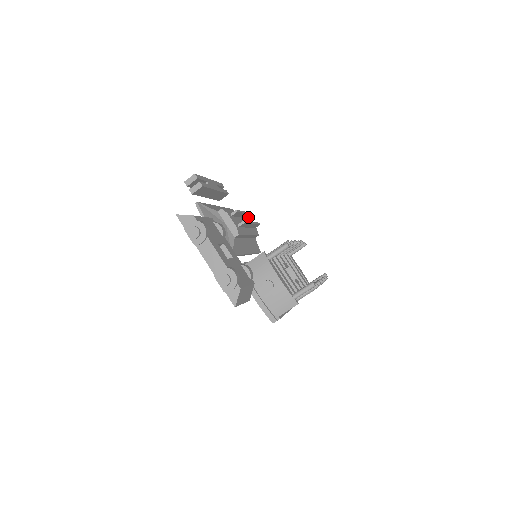
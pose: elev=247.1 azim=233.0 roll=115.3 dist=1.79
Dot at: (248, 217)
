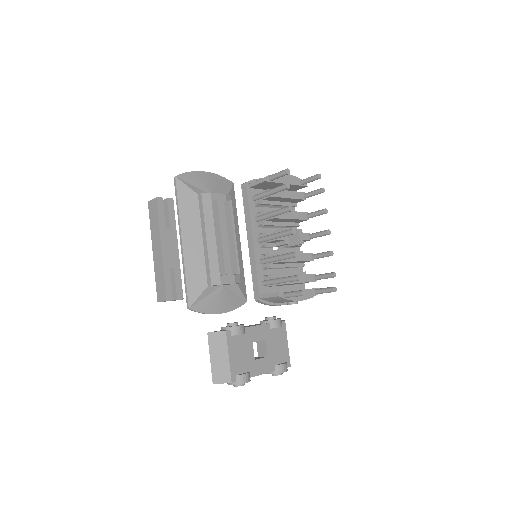
Dot at: (216, 209)
